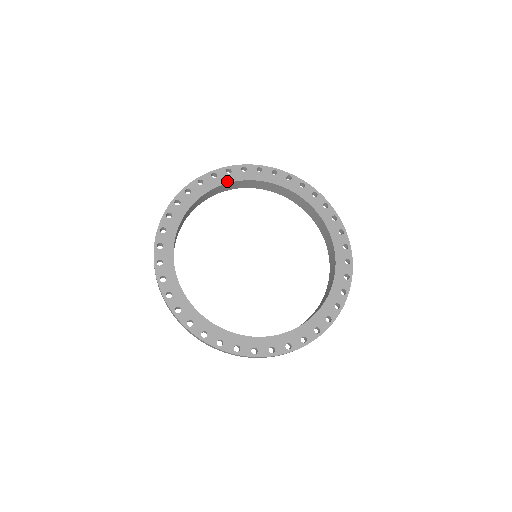
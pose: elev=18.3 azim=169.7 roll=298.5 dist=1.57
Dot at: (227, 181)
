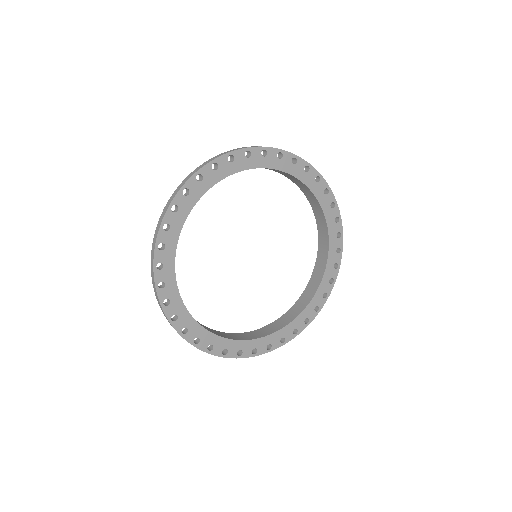
Dot at: (173, 254)
